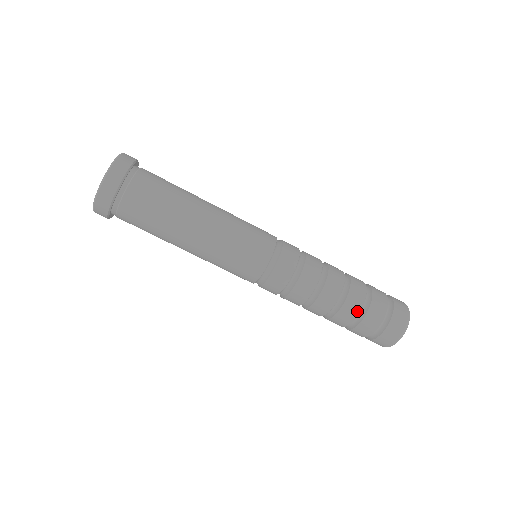
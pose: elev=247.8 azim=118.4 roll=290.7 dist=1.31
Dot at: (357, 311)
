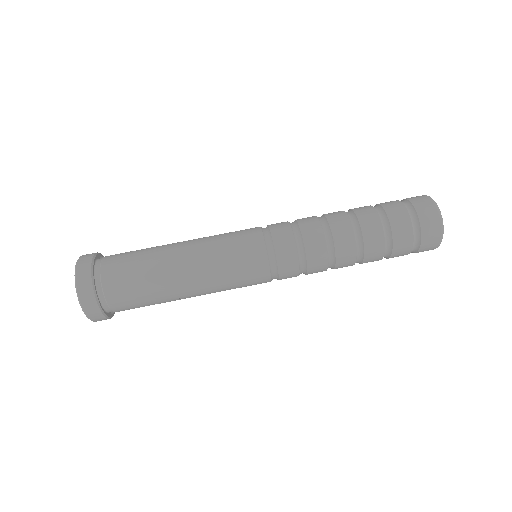
Dot at: (370, 207)
